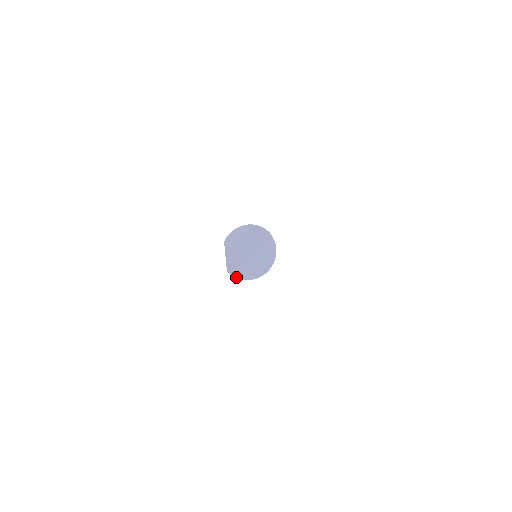
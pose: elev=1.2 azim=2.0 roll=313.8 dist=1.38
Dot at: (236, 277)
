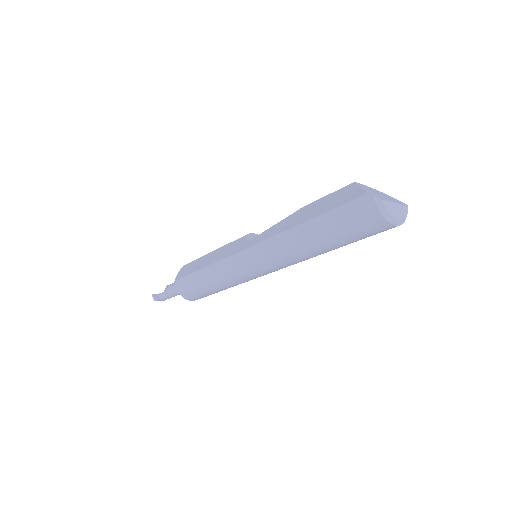
Dot at: (376, 203)
